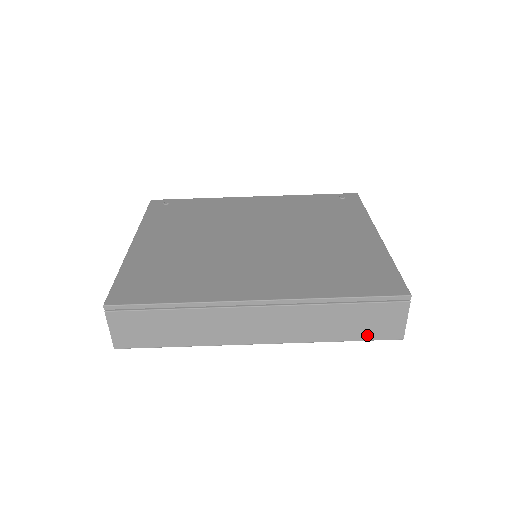
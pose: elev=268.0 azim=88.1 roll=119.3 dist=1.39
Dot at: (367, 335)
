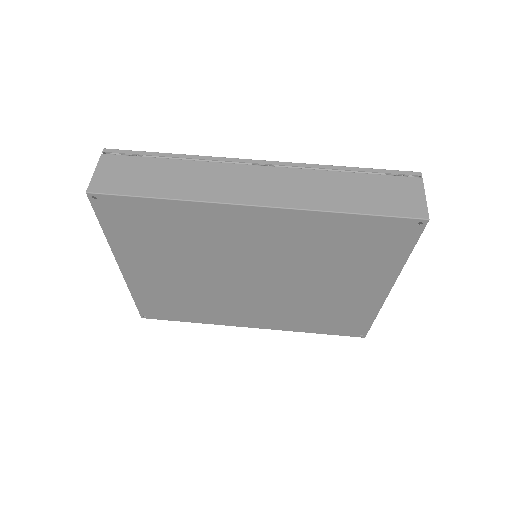
Dot at: (384, 209)
